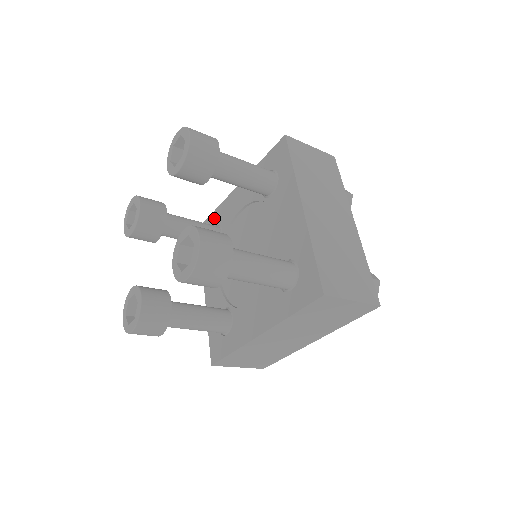
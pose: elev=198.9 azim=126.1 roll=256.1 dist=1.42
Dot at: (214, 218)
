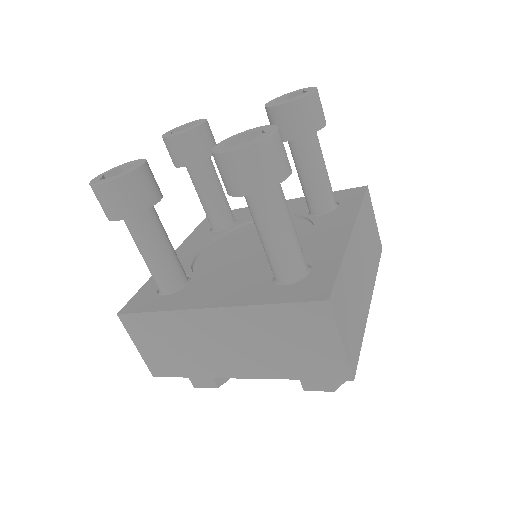
Dot at: (235, 212)
